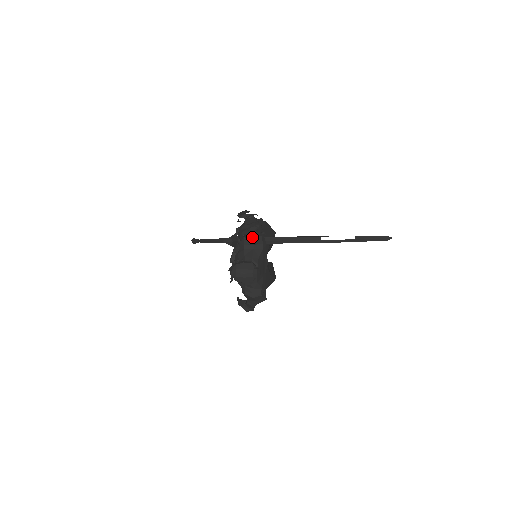
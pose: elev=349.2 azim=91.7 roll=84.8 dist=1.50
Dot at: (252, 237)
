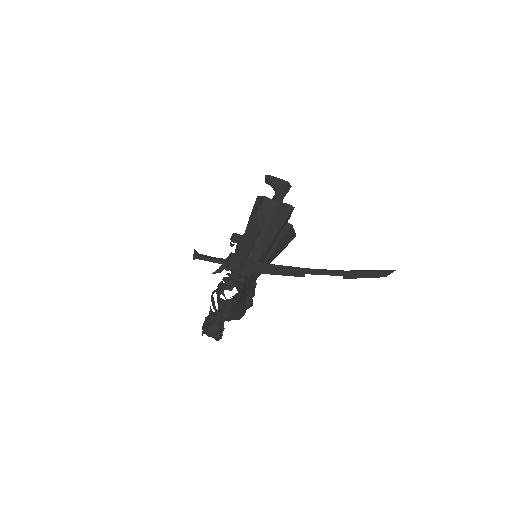
Dot at: (222, 301)
